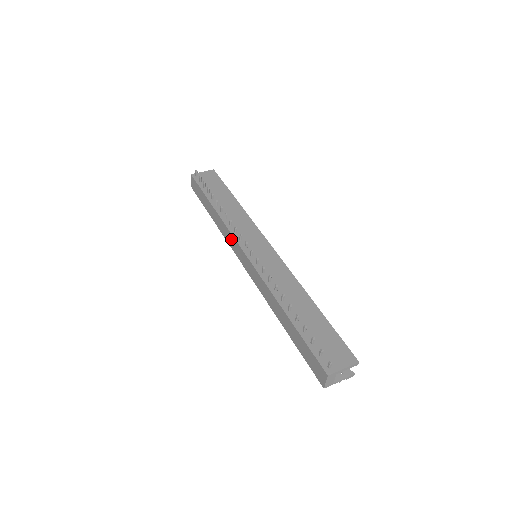
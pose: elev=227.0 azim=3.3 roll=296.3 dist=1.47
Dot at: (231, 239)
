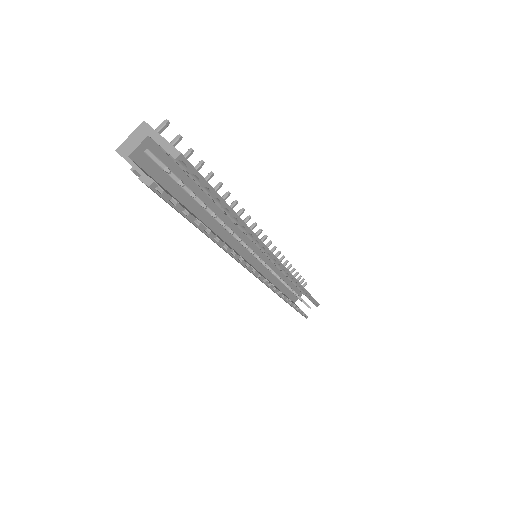
Dot at: occluded
